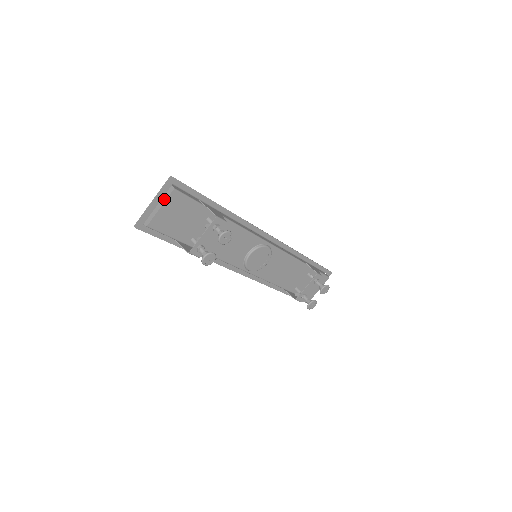
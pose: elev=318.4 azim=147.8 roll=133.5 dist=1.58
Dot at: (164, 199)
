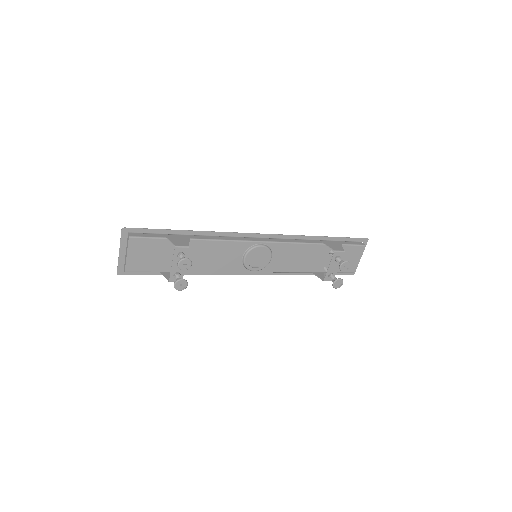
Dot at: (127, 247)
